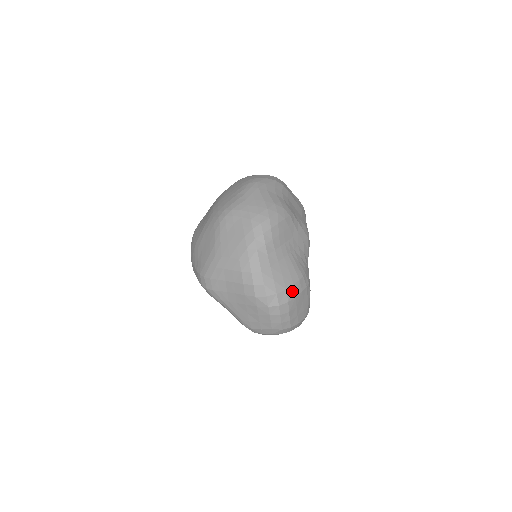
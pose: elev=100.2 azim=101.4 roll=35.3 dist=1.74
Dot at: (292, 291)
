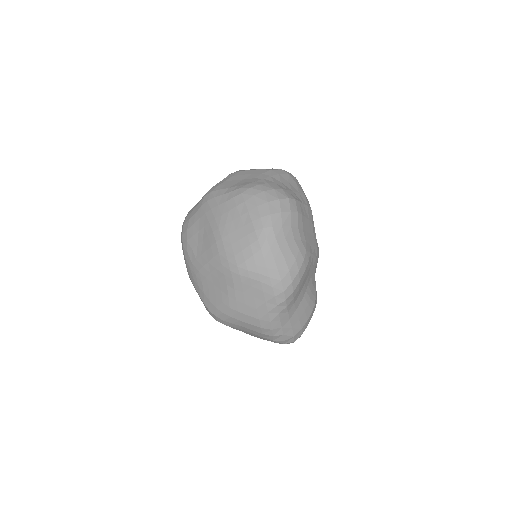
Dot at: (306, 325)
